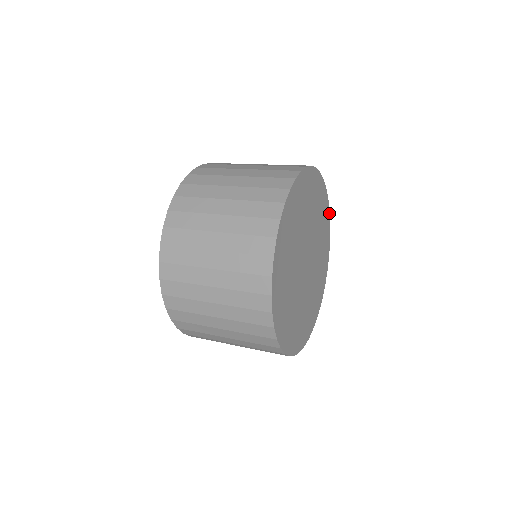
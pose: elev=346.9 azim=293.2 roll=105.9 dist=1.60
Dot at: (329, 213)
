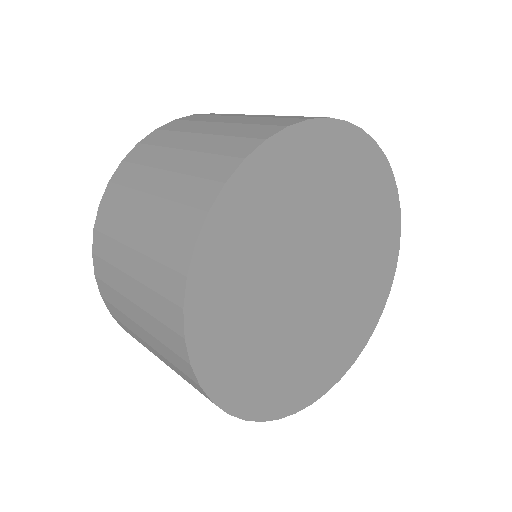
Dot at: (335, 121)
